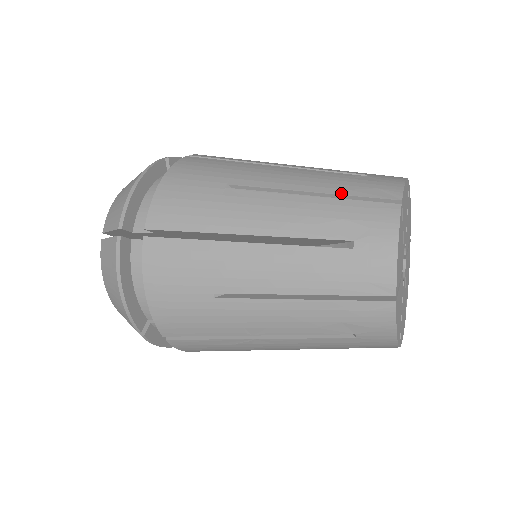
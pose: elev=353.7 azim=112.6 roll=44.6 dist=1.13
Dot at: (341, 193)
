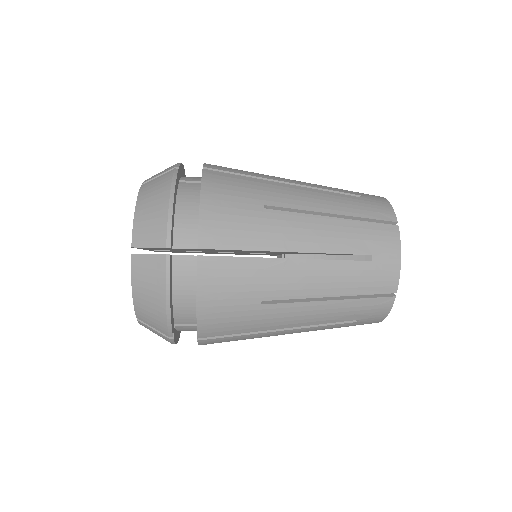
Dot at: occluded
